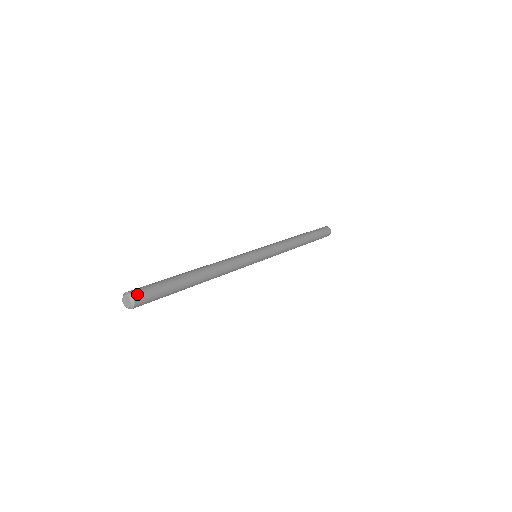
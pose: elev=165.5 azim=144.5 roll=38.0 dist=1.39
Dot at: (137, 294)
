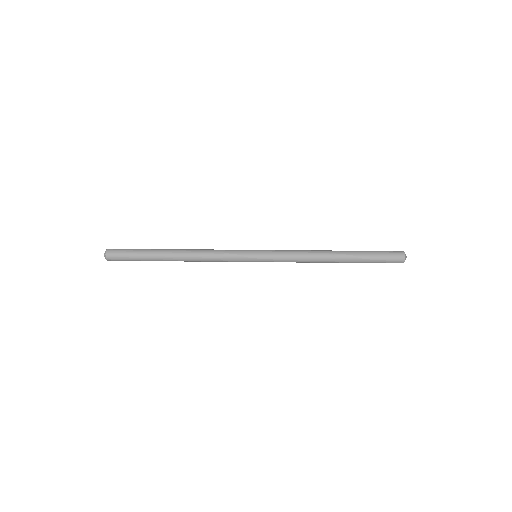
Dot at: (111, 249)
